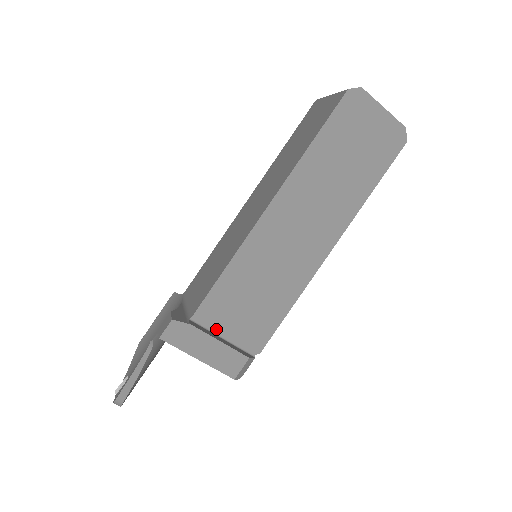
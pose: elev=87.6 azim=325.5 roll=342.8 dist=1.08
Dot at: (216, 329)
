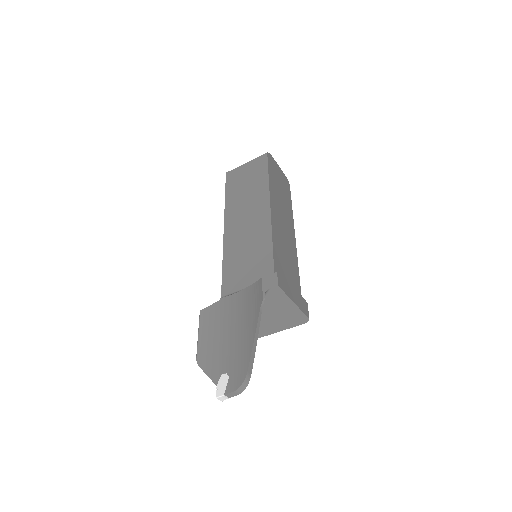
Dot at: occluded
